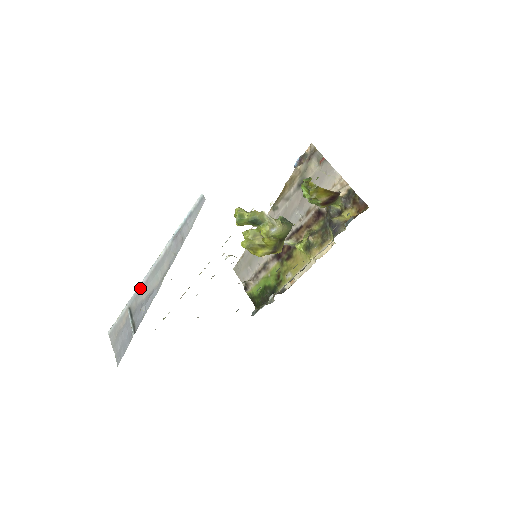
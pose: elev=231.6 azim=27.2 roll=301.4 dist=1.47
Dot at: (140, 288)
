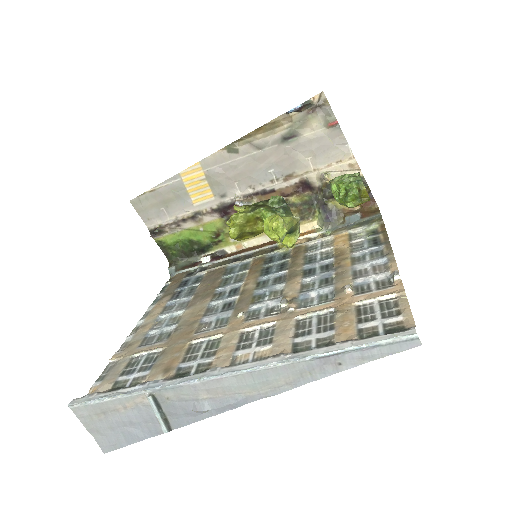
Dot at: (197, 384)
